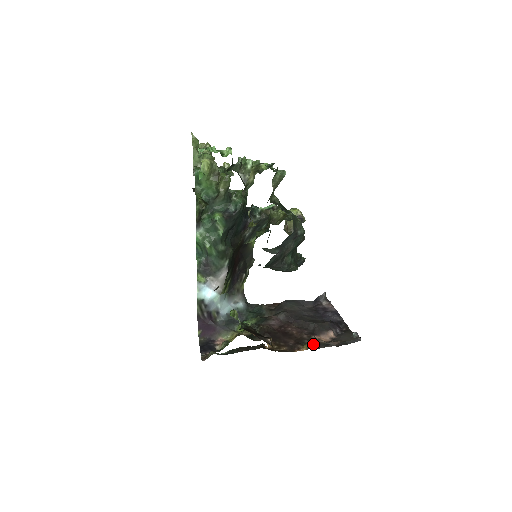
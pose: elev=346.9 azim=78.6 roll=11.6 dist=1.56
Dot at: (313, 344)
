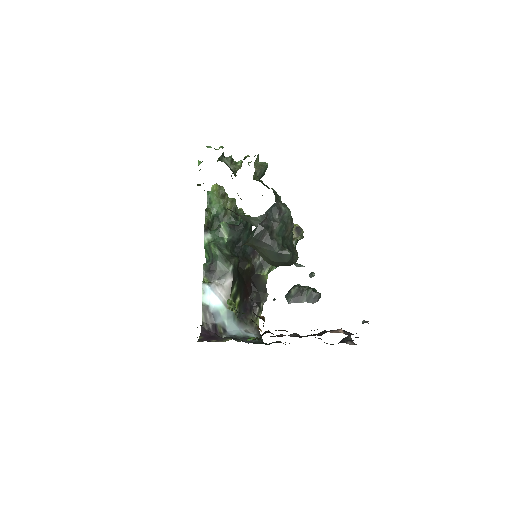
Dot at: (314, 330)
